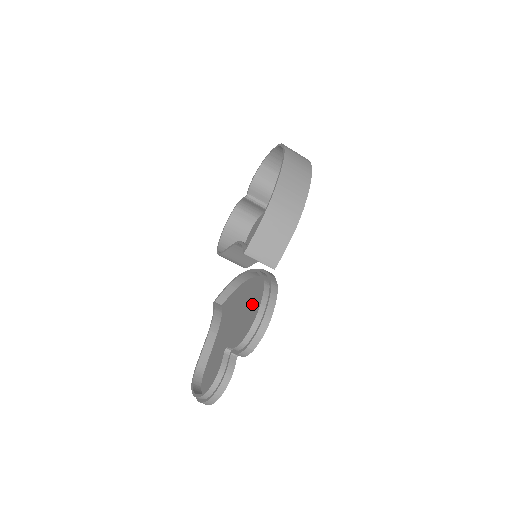
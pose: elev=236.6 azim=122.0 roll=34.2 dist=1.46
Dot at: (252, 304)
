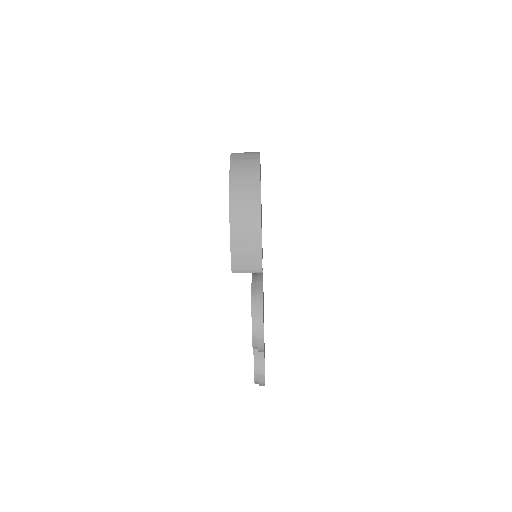
Dot at: occluded
